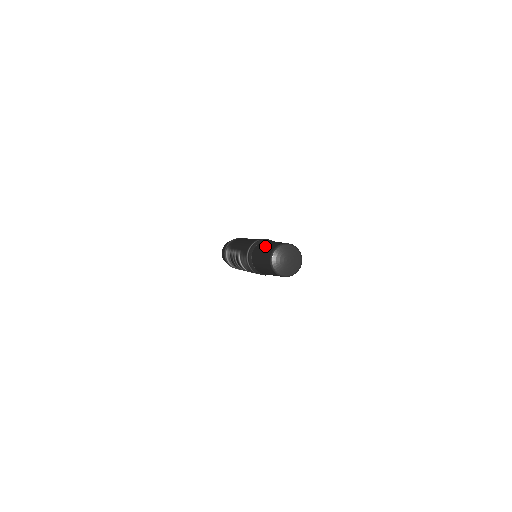
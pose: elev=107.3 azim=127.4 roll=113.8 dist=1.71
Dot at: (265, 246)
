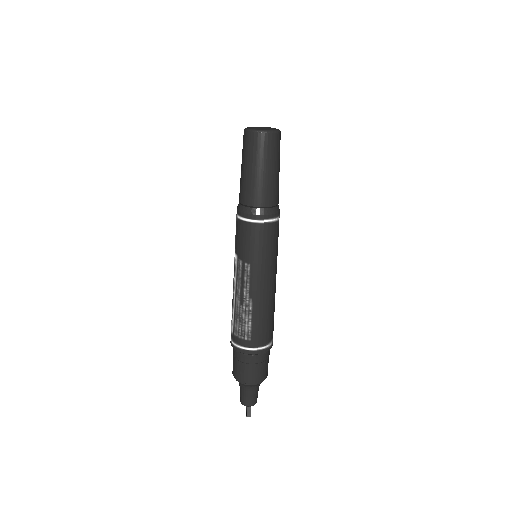
Dot at: occluded
